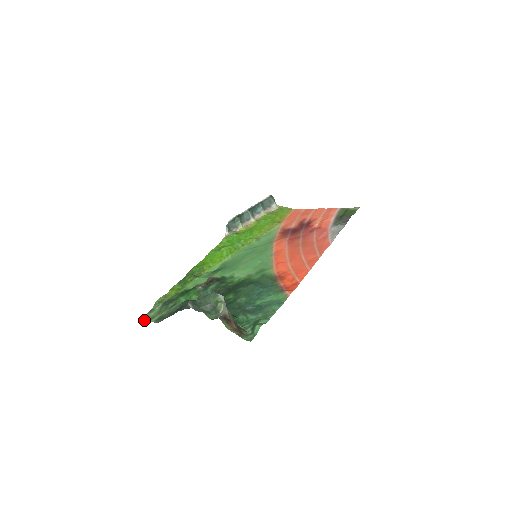
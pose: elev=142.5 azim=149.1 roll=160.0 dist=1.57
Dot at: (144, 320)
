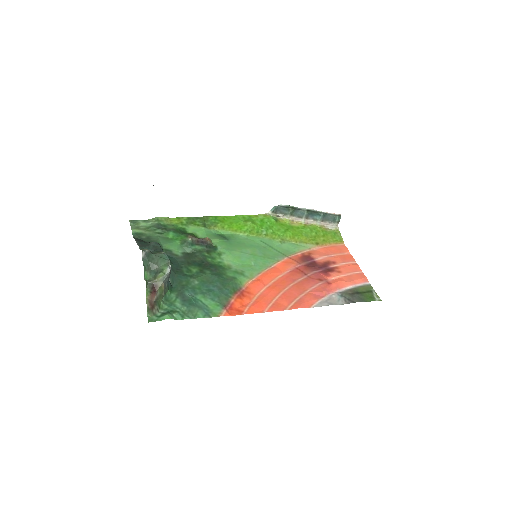
Dot at: (132, 223)
